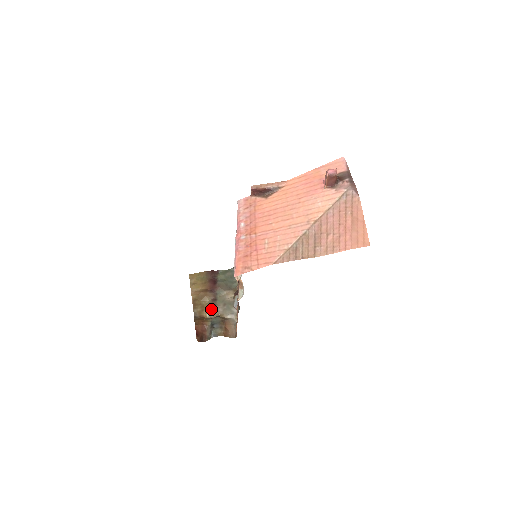
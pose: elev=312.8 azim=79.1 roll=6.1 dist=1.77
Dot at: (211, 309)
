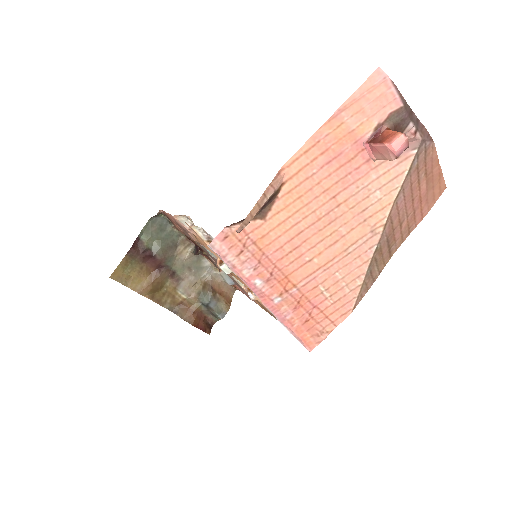
Dot at: (181, 288)
